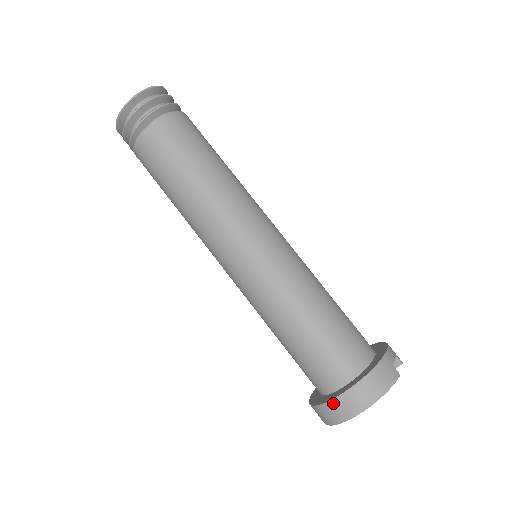
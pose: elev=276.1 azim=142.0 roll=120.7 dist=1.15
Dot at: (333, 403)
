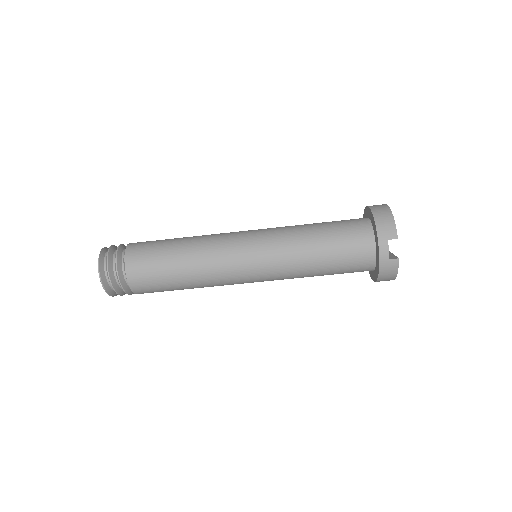
Dot at: occluded
